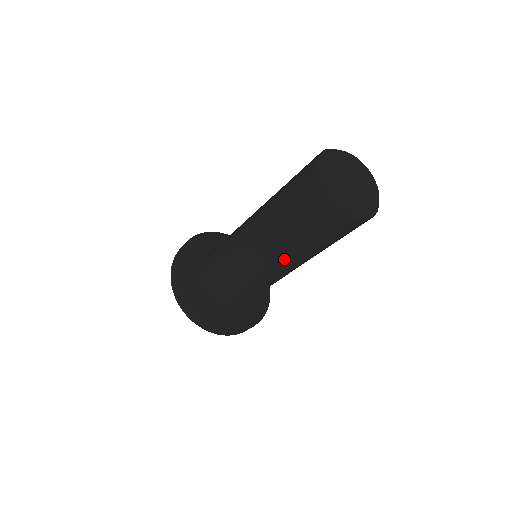
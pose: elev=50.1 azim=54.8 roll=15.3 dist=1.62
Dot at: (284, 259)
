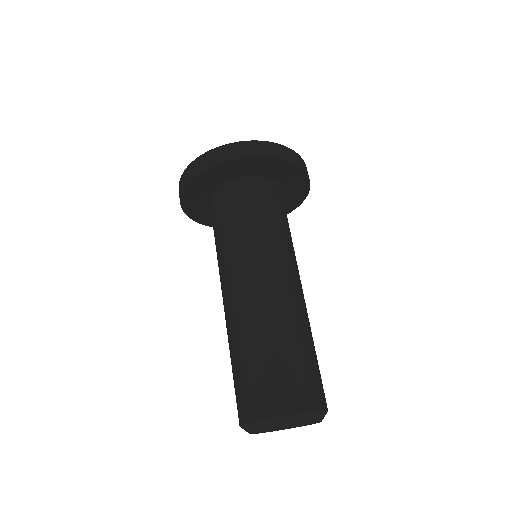
Dot at: occluded
